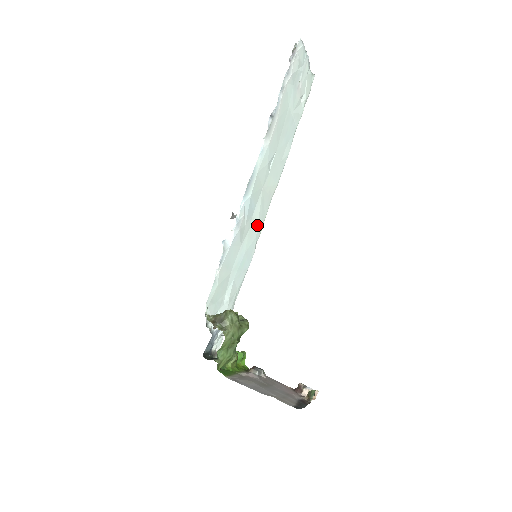
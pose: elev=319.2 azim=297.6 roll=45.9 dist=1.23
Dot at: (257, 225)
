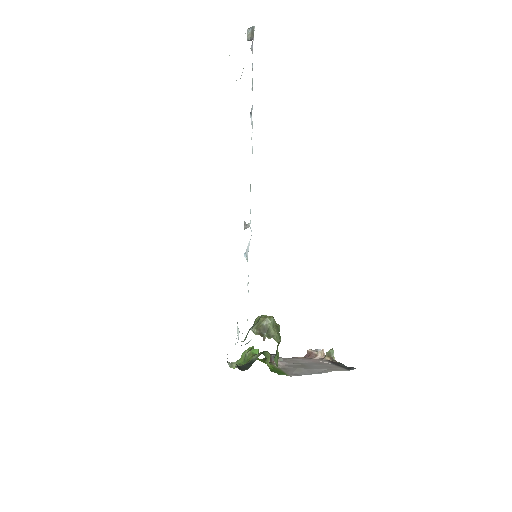
Dot at: occluded
